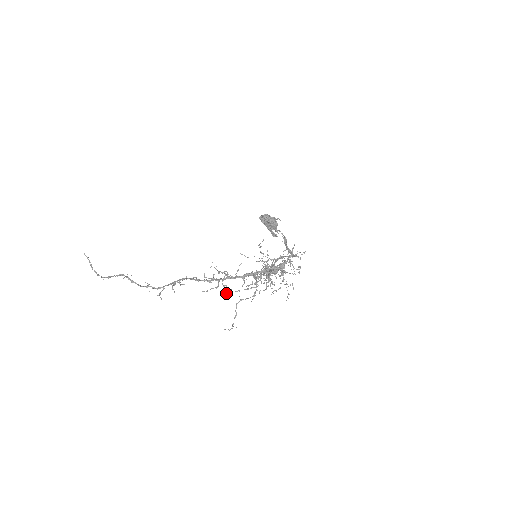
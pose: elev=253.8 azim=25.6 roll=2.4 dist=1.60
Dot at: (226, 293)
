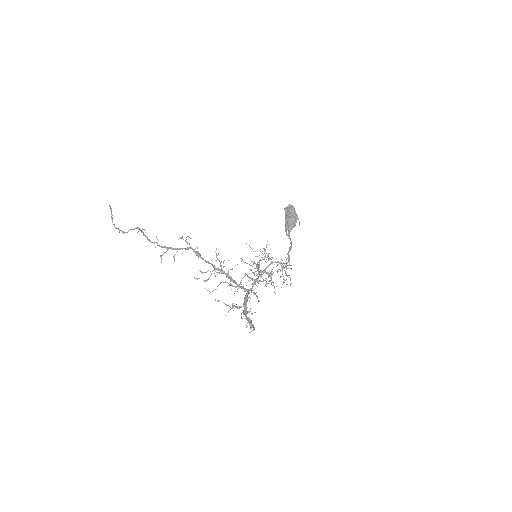
Dot at: (215, 275)
